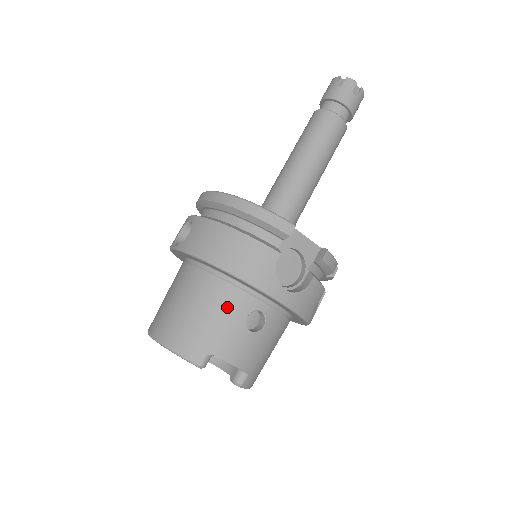
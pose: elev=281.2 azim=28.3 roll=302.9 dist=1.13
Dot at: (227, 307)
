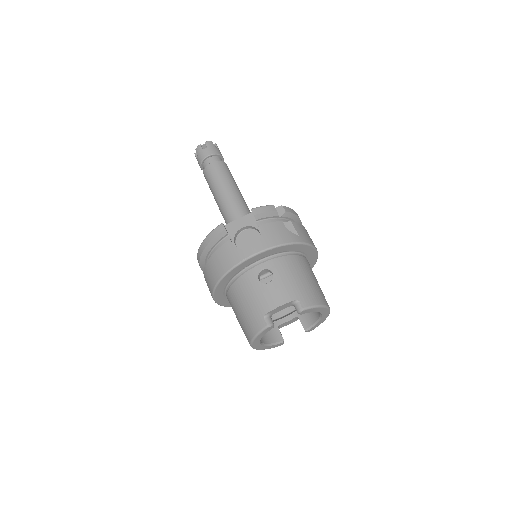
Dot at: (246, 289)
